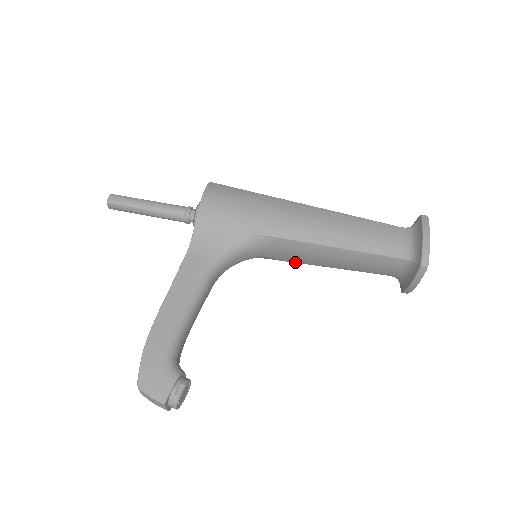
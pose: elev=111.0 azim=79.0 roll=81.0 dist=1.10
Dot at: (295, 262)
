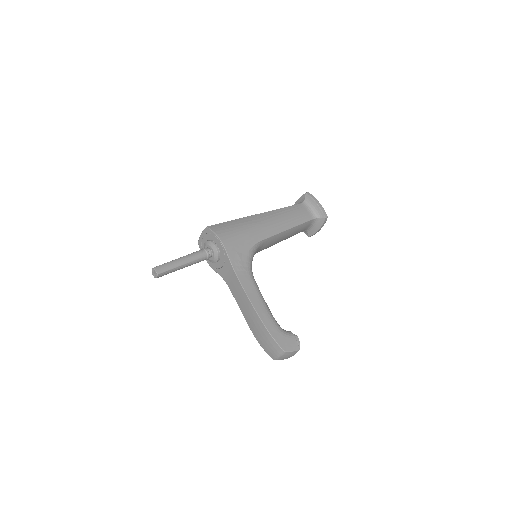
Dot at: occluded
